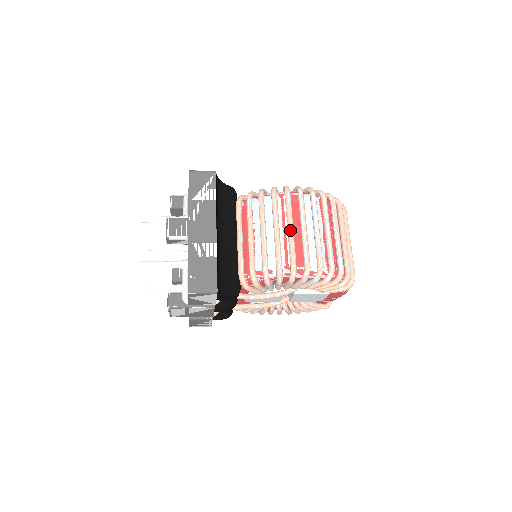
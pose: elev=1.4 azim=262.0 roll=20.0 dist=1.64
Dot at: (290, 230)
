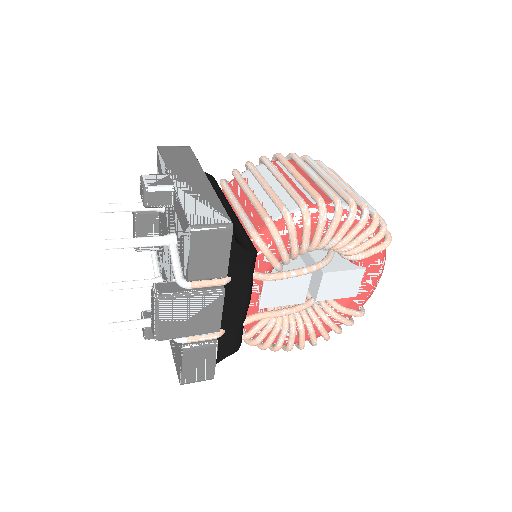
Dot at: (299, 175)
